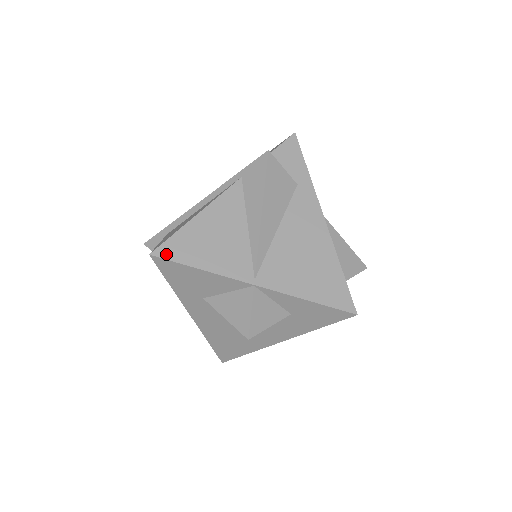
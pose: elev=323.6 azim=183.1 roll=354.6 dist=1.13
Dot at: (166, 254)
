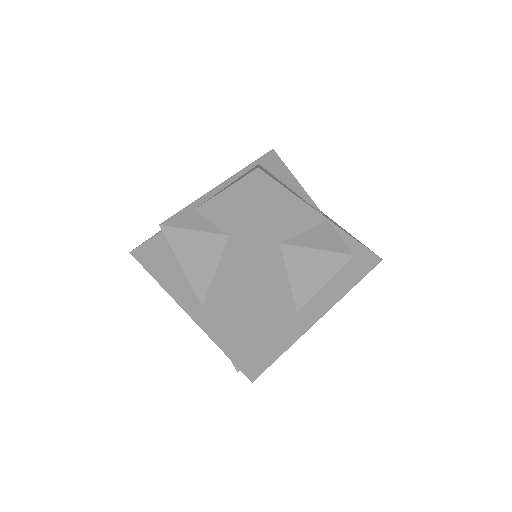
Dot at: (267, 174)
